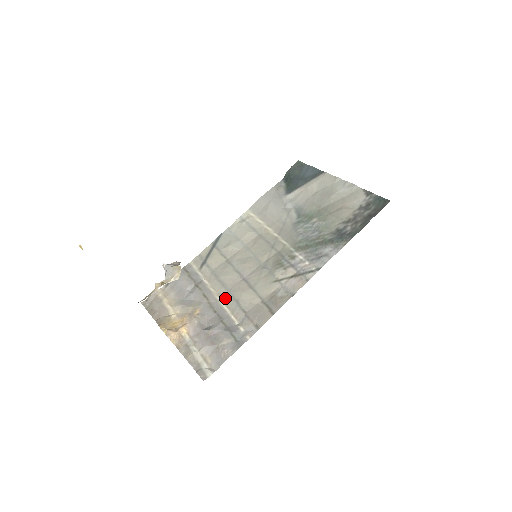
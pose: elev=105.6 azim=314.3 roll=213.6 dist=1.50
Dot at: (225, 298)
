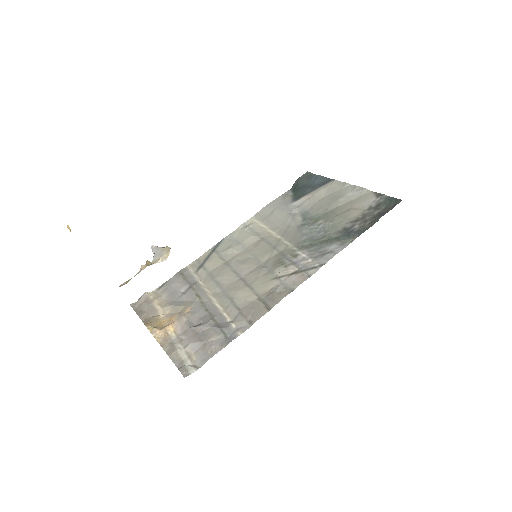
Dot at: (219, 297)
